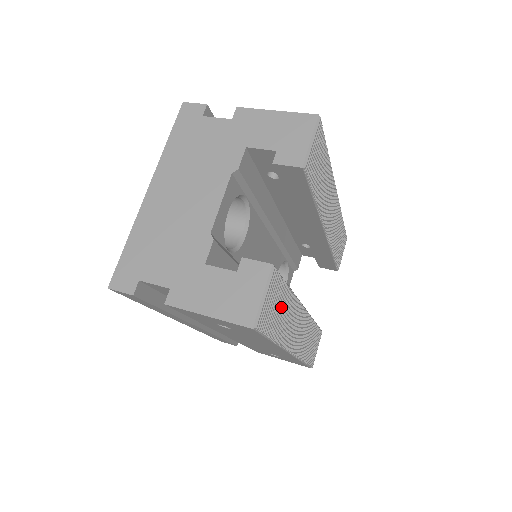
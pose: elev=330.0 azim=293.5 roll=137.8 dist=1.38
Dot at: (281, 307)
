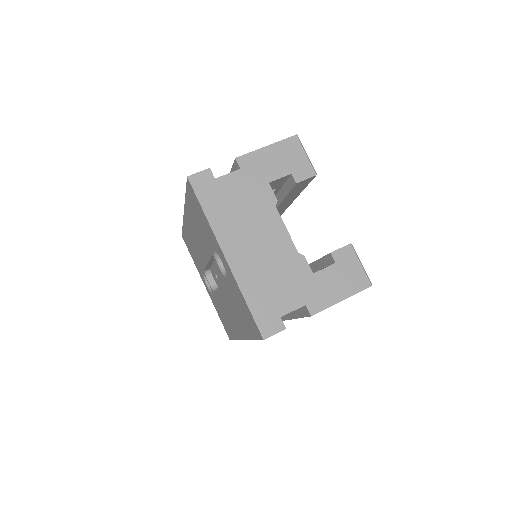
Dot at: occluded
